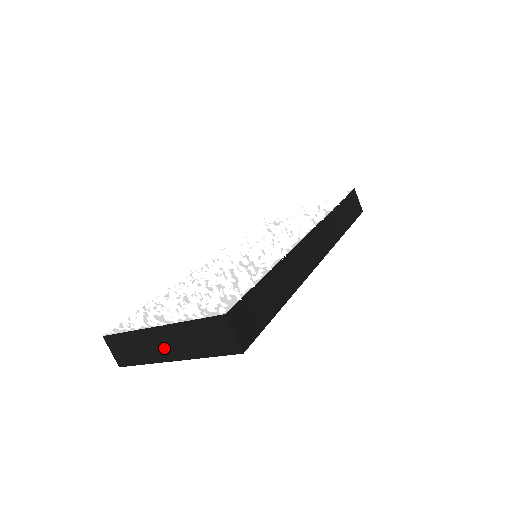
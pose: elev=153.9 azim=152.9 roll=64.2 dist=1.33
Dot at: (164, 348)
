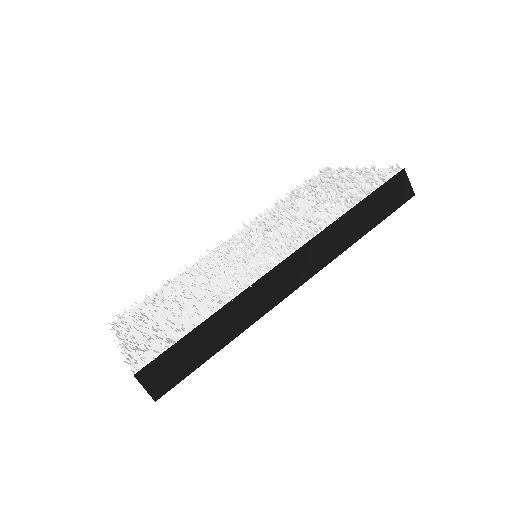
Dot at: occluded
